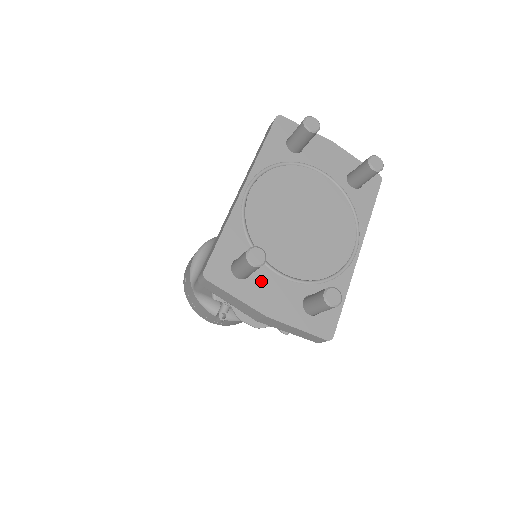
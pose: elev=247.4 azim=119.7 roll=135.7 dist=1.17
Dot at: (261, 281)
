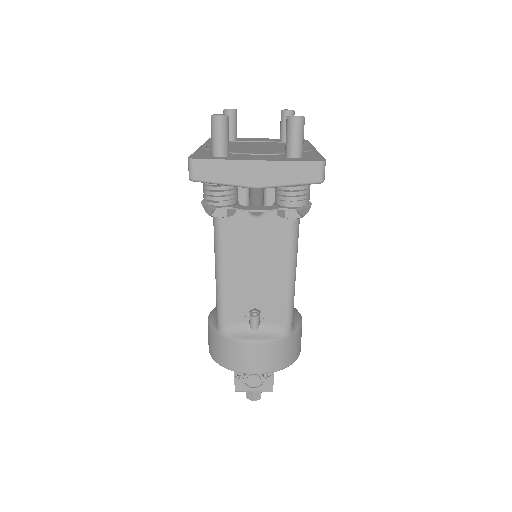
Dot at: (241, 156)
